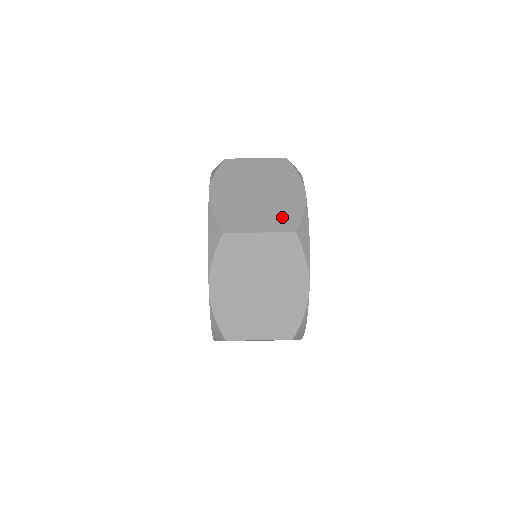
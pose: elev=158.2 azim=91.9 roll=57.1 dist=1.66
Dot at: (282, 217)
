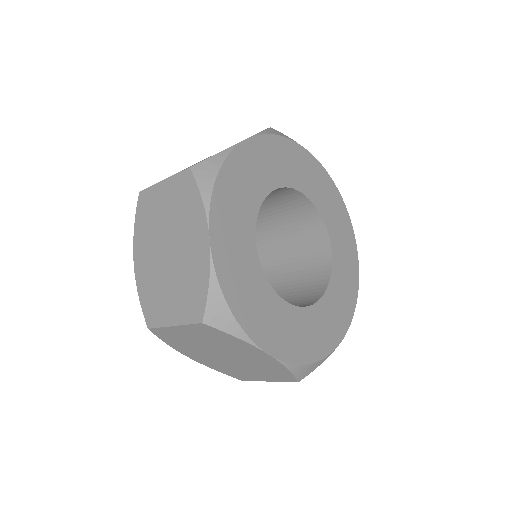
Dot at: occluded
